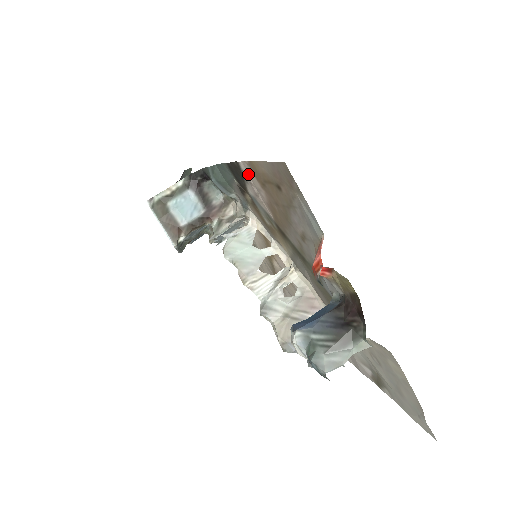
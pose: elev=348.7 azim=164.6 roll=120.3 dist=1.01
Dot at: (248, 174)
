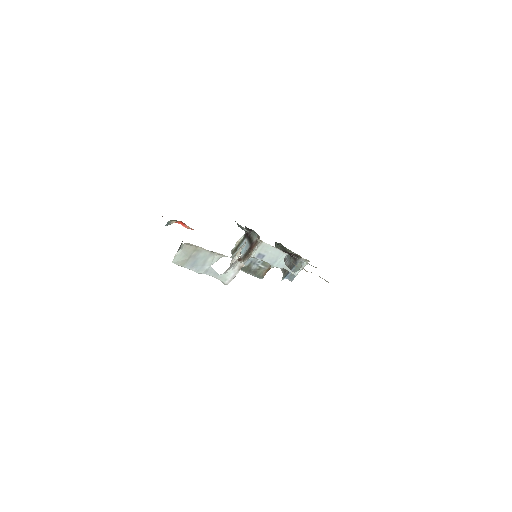
Dot at: occluded
